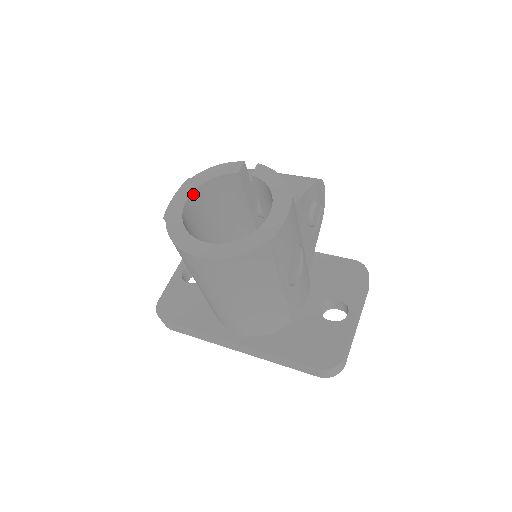
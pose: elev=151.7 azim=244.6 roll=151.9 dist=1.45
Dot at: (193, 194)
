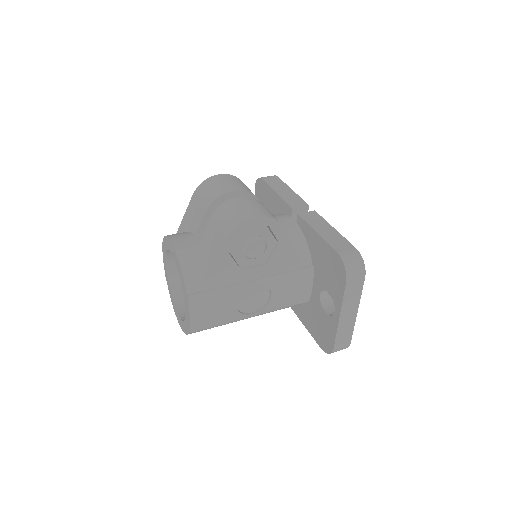
Dot at: (168, 259)
